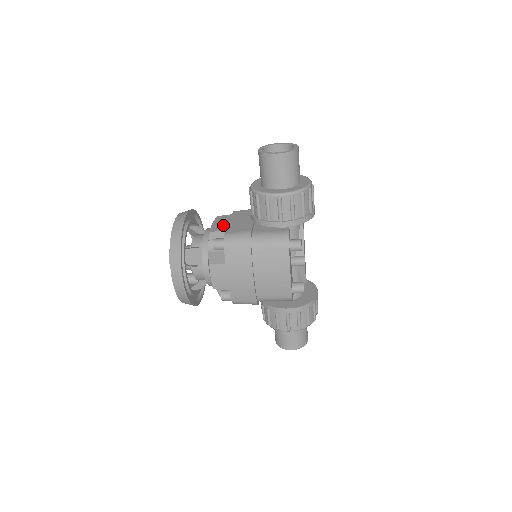
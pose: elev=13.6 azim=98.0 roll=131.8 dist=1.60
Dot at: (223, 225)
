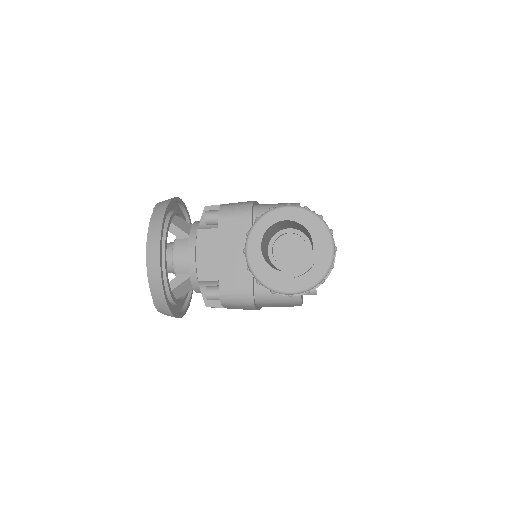
Dot at: (212, 264)
